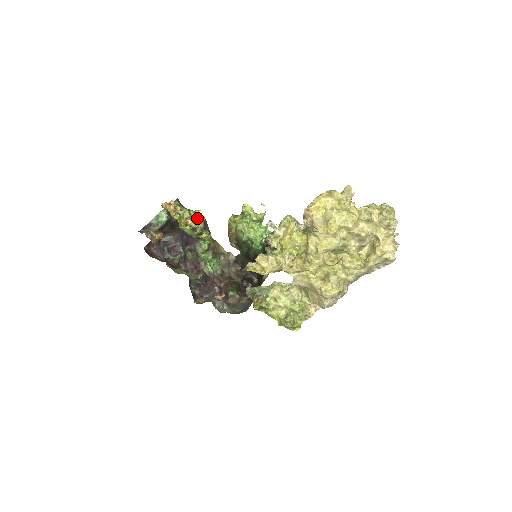
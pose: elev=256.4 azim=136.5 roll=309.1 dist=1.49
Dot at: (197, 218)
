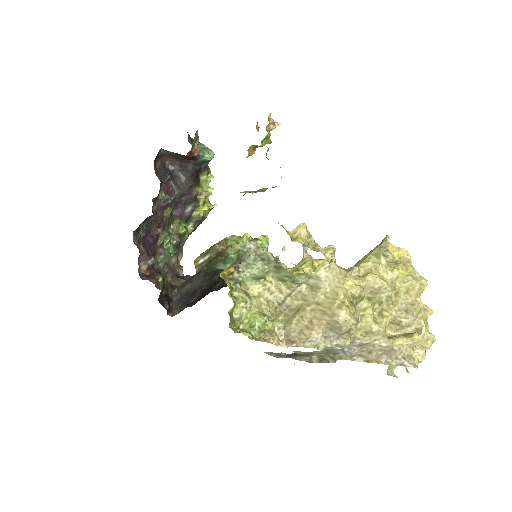
Dot at: (208, 205)
